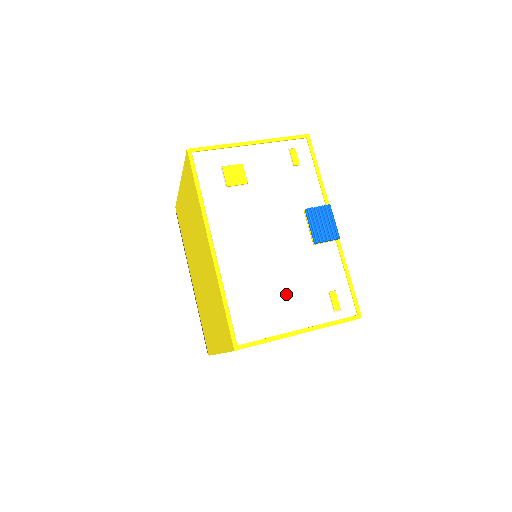
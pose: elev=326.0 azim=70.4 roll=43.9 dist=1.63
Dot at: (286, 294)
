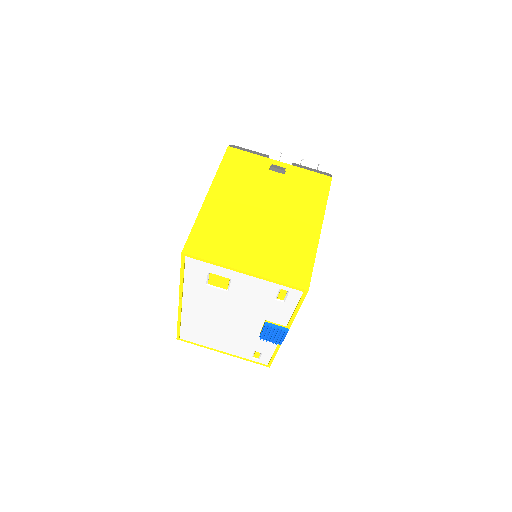
Dot at: (223, 339)
